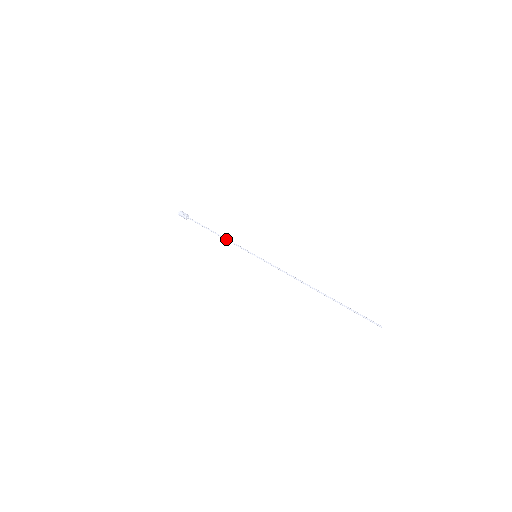
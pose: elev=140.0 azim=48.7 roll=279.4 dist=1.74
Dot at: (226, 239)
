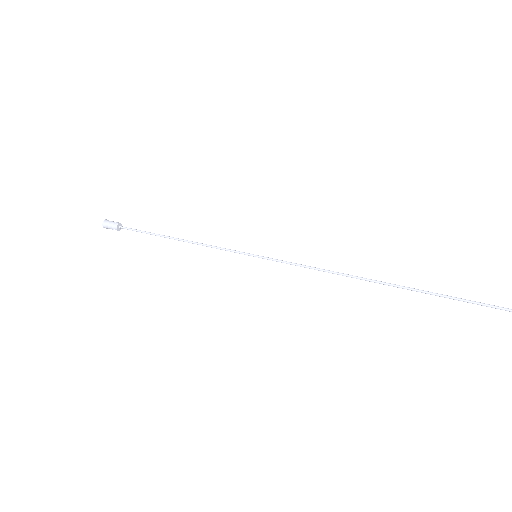
Dot at: (196, 242)
